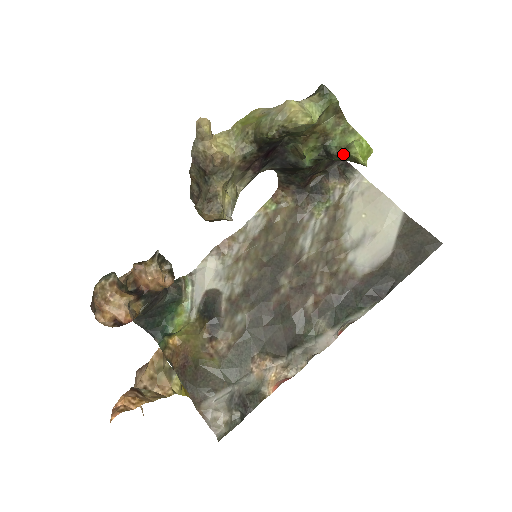
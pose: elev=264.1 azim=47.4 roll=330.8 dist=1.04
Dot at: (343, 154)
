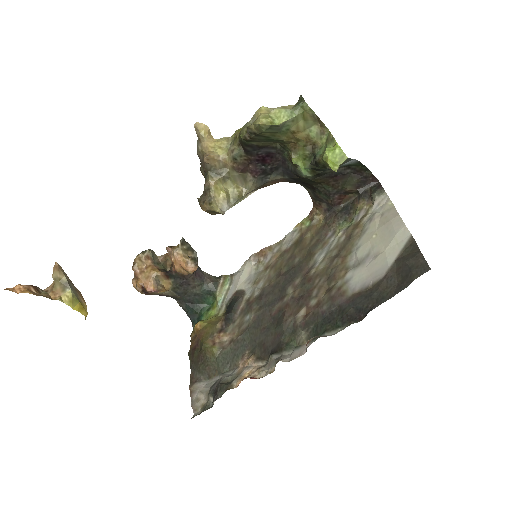
Dot at: (322, 160)
